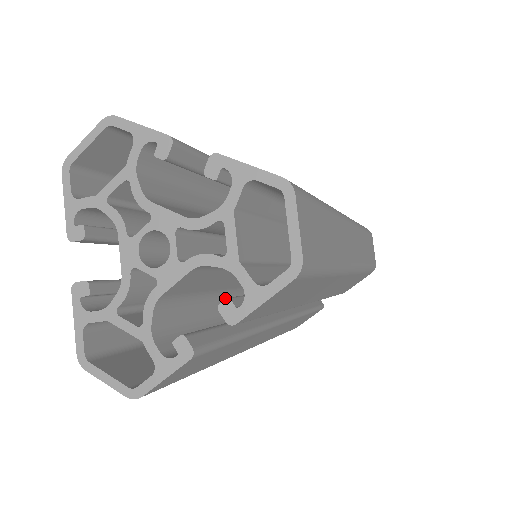
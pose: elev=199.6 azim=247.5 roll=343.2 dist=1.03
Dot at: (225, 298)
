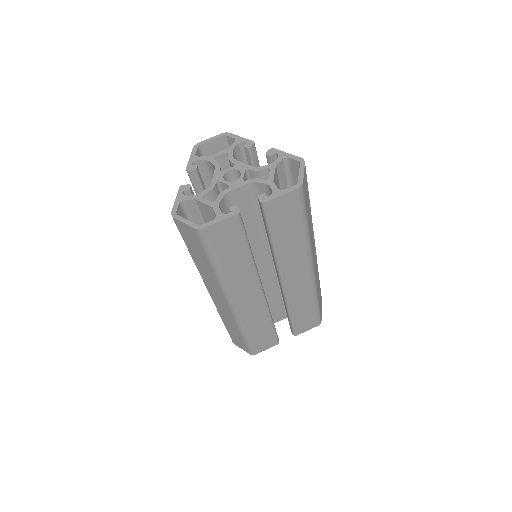
Dot at: occluded
